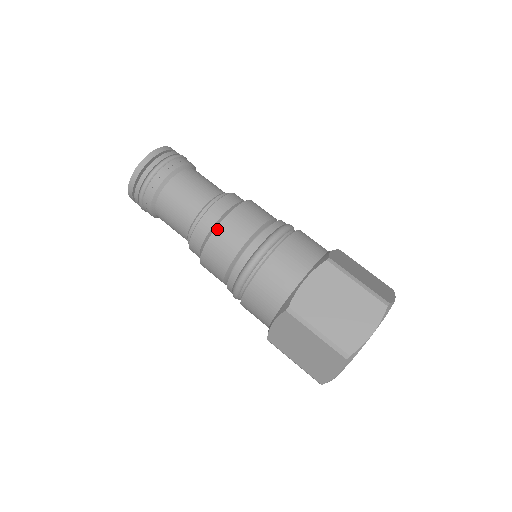
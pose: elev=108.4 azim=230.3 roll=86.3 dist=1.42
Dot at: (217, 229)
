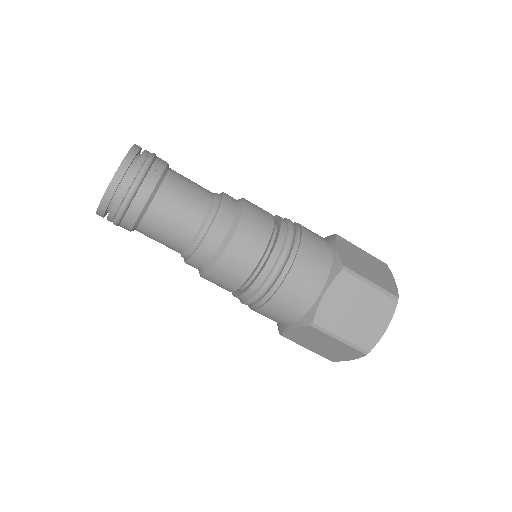
Dot at: (225, 253)
